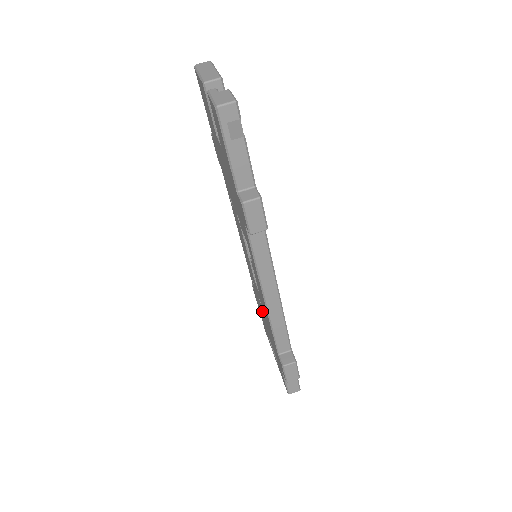
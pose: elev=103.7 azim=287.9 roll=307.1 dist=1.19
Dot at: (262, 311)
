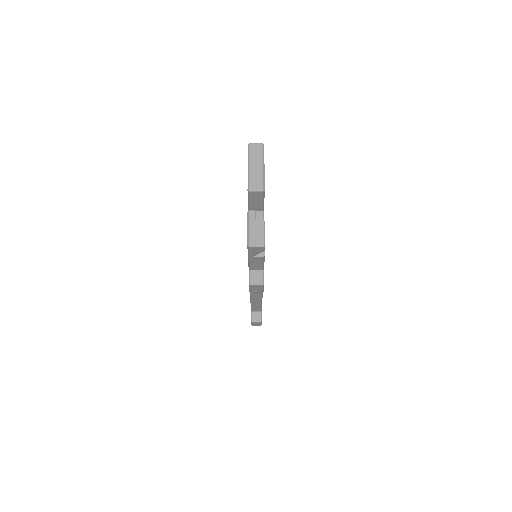
Dot at: occluded
